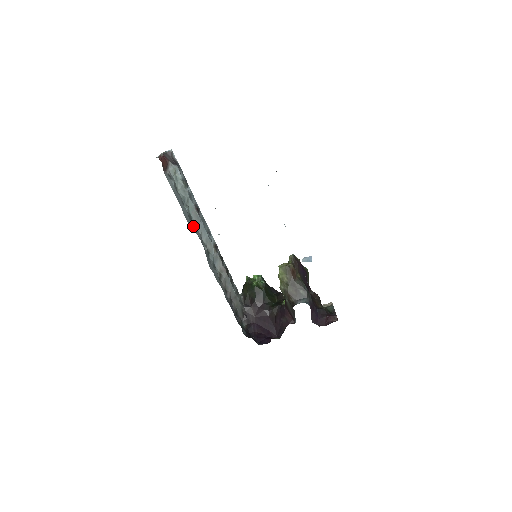
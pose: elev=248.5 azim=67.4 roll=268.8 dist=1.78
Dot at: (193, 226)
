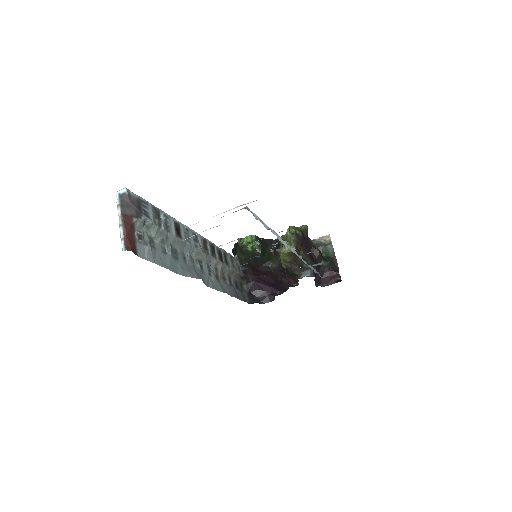
Dot at: (182, 262)
